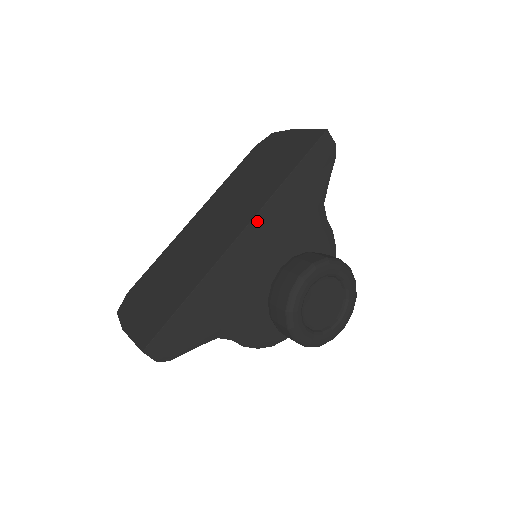
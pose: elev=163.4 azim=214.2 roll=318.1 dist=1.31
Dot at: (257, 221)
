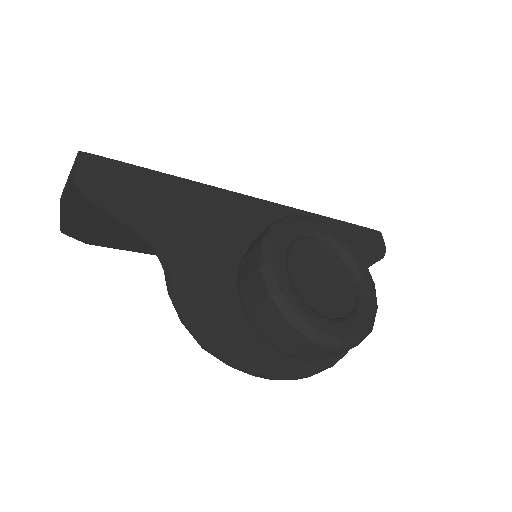
Dot at: (281, 210)
